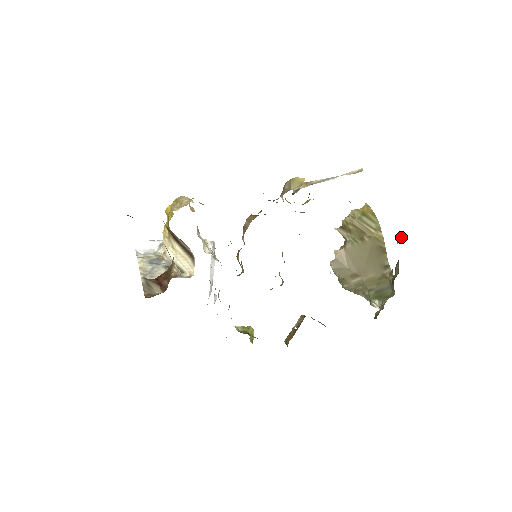
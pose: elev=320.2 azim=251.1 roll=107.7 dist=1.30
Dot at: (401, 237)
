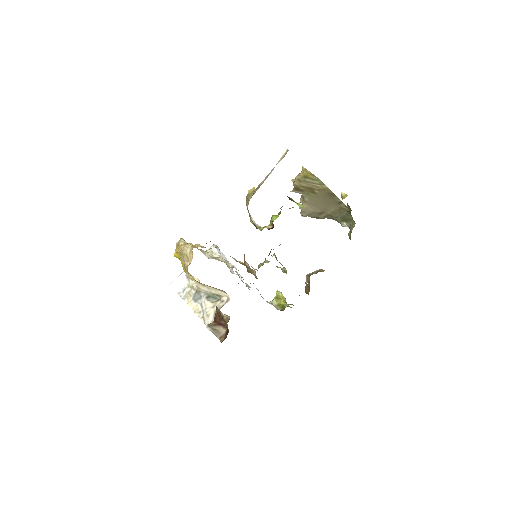
Dot at: (342, 193)
